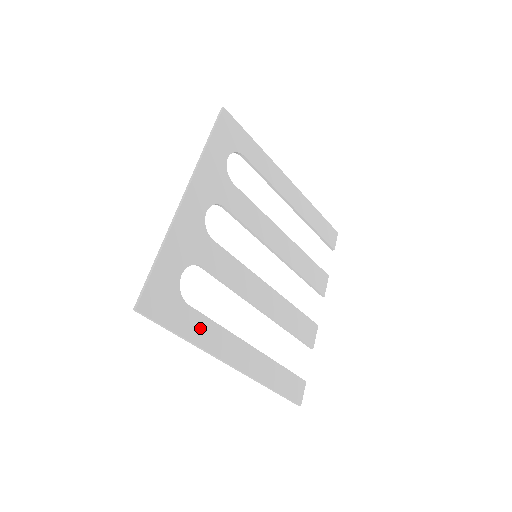
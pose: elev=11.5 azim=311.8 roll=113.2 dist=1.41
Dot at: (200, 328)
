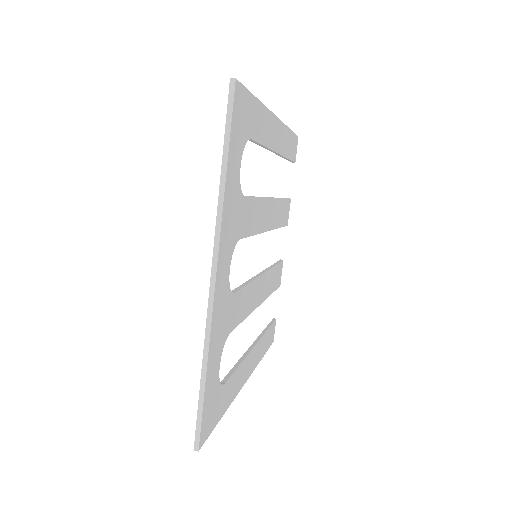
Dot at: (231, 388)
